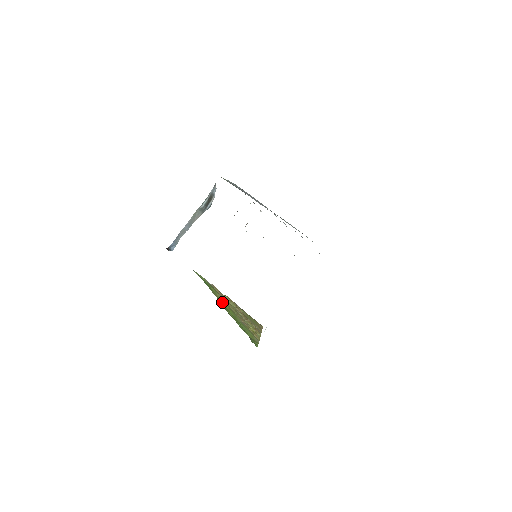
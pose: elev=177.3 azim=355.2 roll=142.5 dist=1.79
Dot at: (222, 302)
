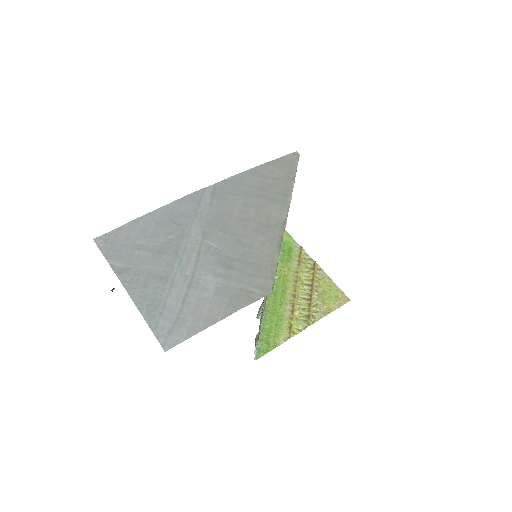
Dot at: (282, 280)
